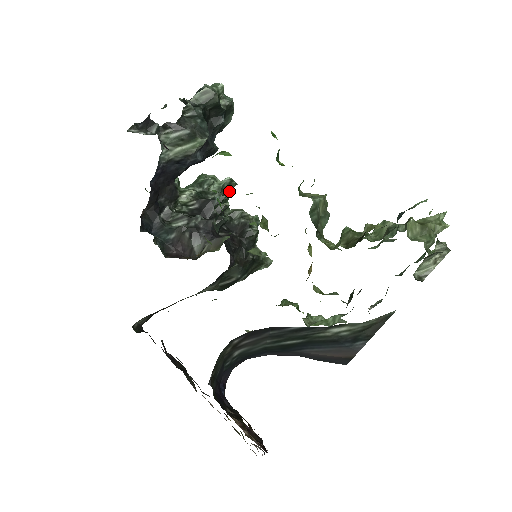
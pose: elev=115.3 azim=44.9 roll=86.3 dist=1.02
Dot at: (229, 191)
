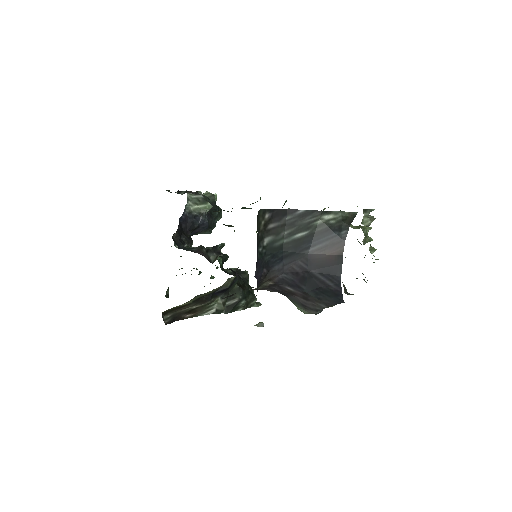
Dot at: occluded
